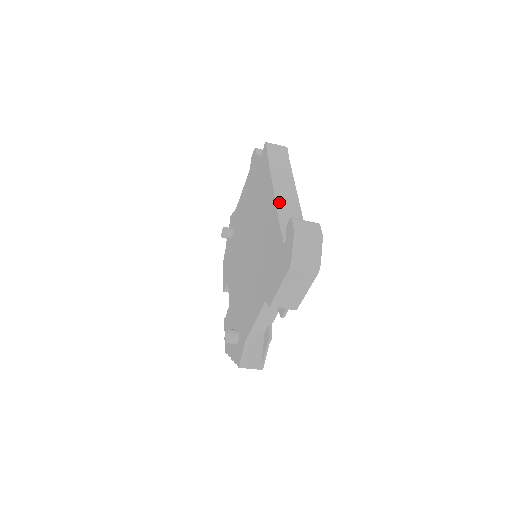
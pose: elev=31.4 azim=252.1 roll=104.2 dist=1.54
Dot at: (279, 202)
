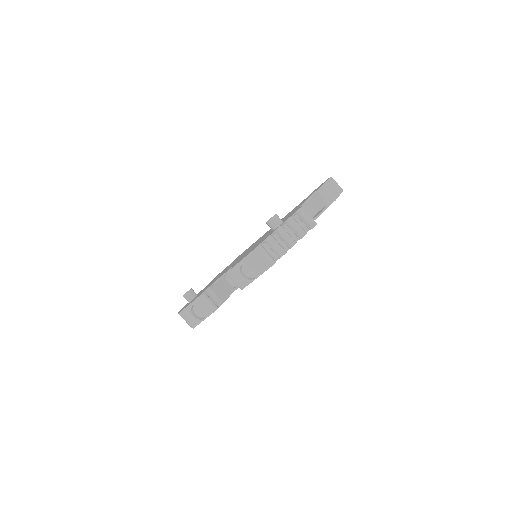
Dot at: occluded
